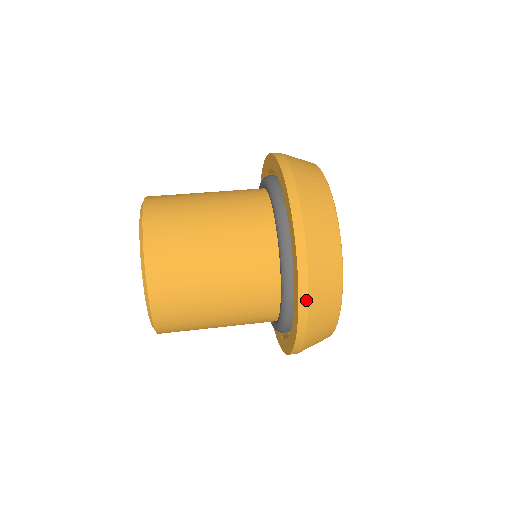
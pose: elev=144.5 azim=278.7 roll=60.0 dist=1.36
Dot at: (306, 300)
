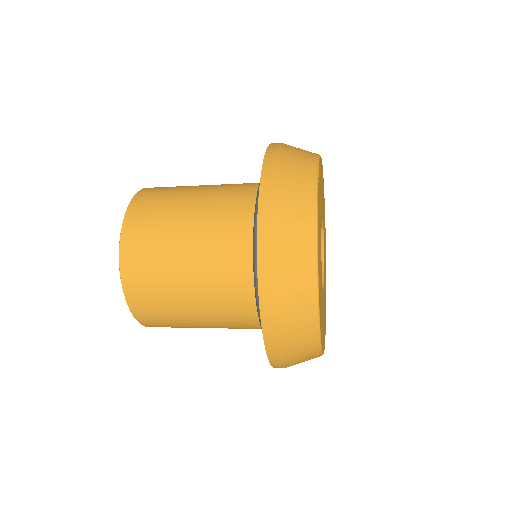
Dot at: (270, 329)
